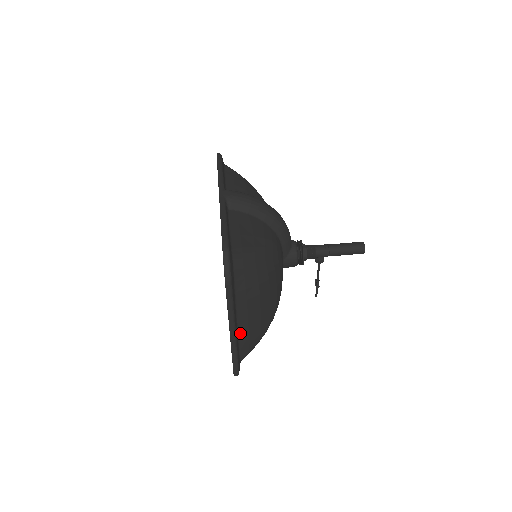
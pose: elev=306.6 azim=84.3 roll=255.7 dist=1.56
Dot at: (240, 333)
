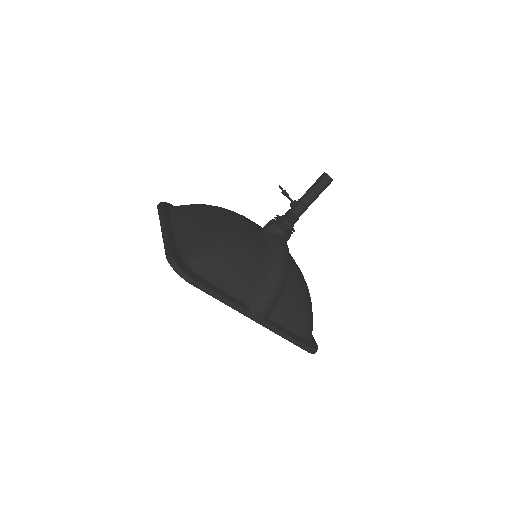
Dot at: occluded
